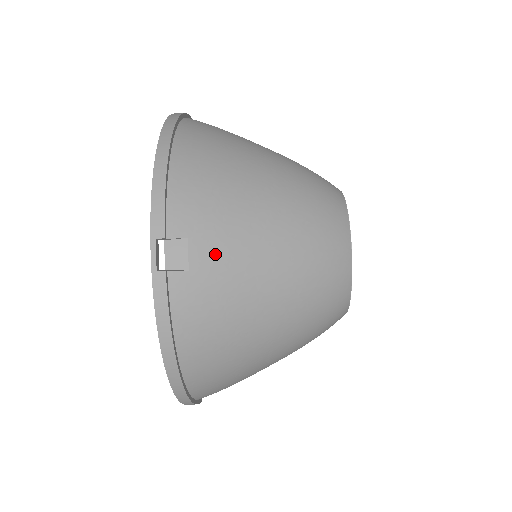
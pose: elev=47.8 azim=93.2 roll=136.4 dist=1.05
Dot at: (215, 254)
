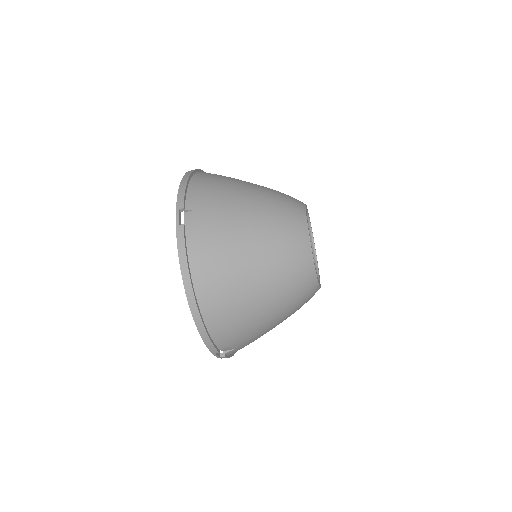
Dot at: (213, 218)
